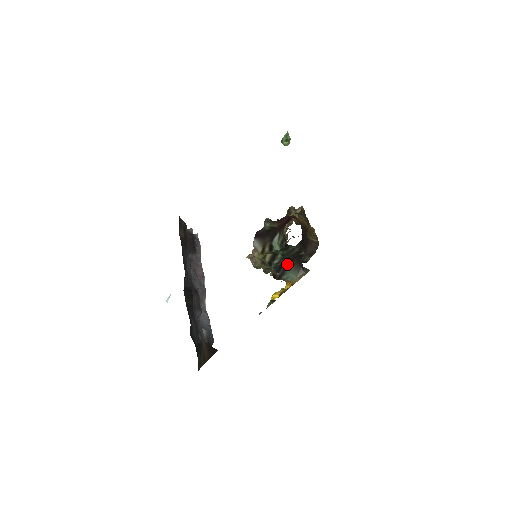
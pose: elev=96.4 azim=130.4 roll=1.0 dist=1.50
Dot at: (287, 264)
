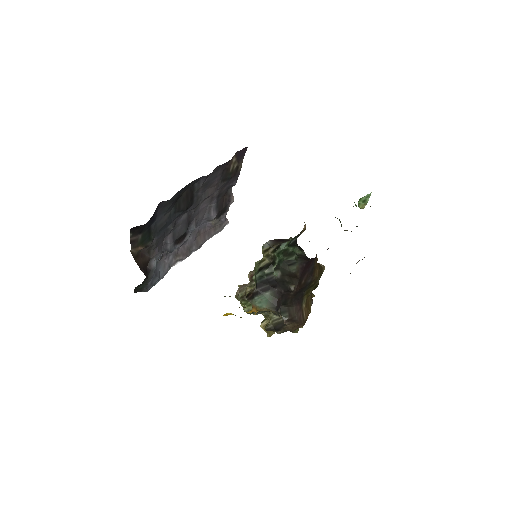
Dot at: (271, 285)
